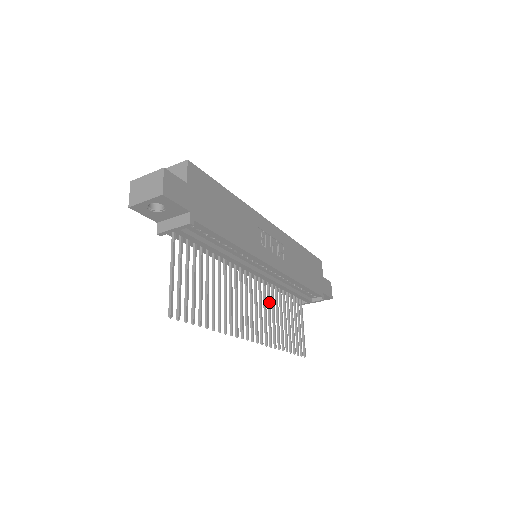
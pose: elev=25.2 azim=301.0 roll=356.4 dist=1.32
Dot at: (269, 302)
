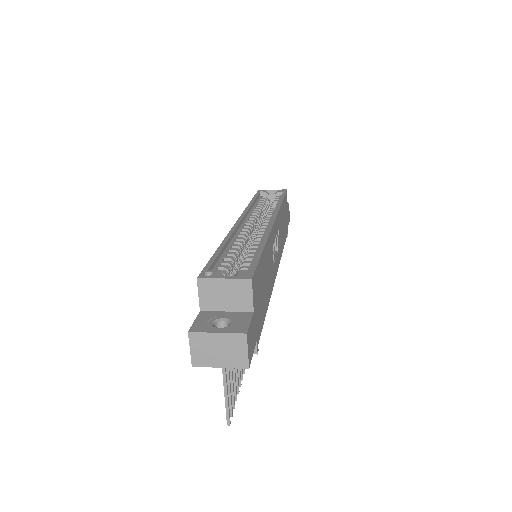
Dot at: occluded
